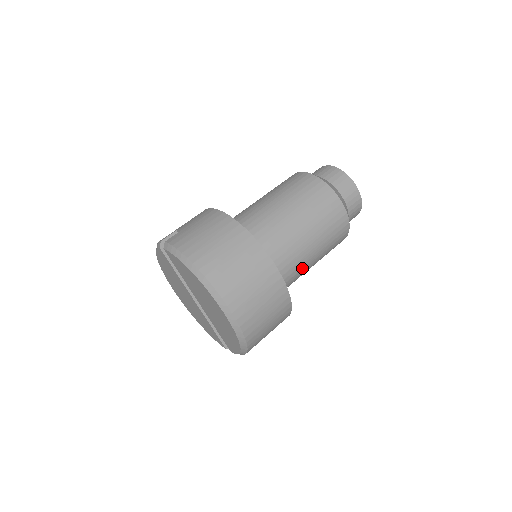
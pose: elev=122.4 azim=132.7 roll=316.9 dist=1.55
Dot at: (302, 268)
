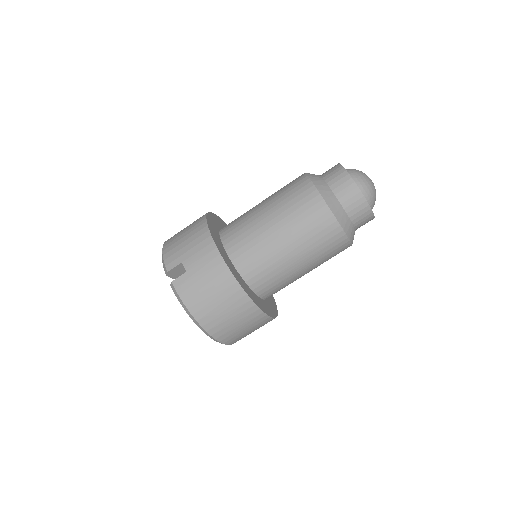
Dot at: occluded
